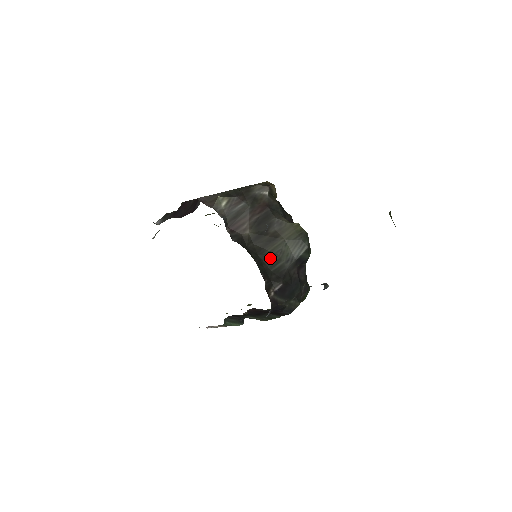
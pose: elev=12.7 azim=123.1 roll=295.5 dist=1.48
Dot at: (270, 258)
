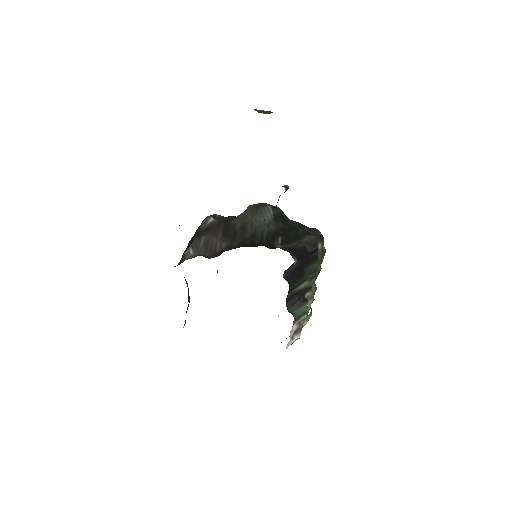
Dot at: (255, 237)
